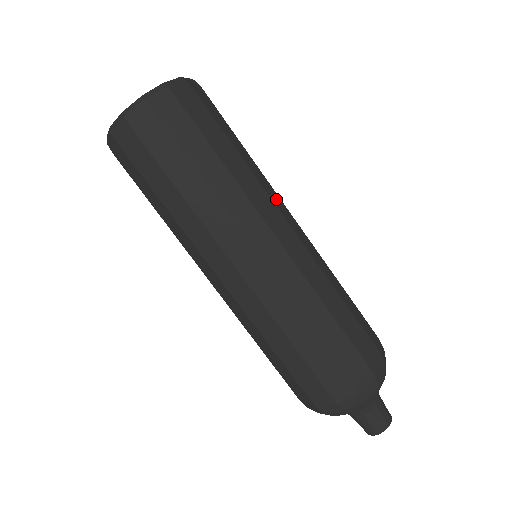
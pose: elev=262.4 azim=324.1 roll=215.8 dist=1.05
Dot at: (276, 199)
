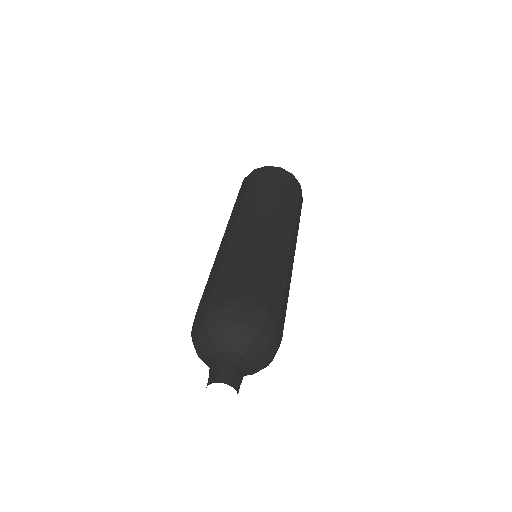
Dot at: (290, 227)
